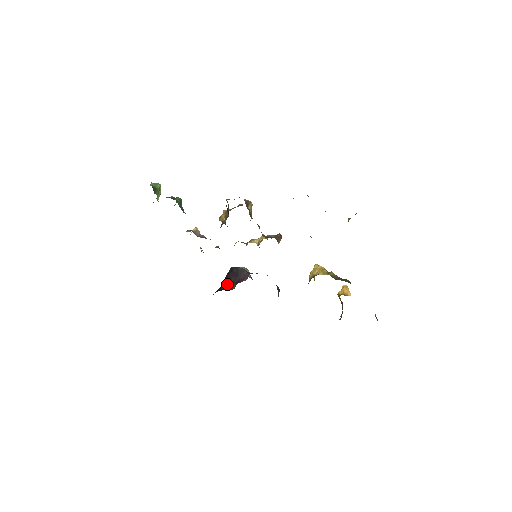
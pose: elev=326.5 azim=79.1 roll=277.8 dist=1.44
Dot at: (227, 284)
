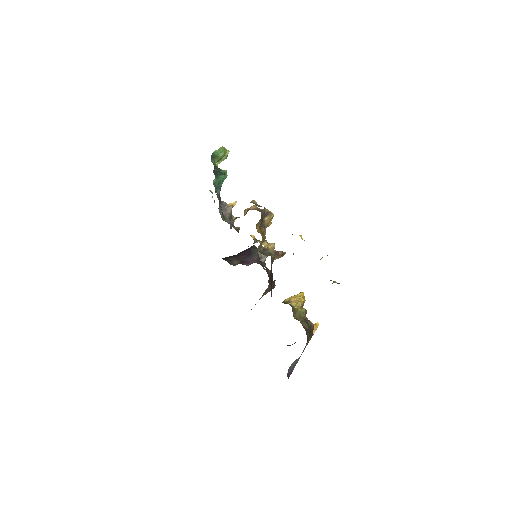
Dot at: (238, 257)
